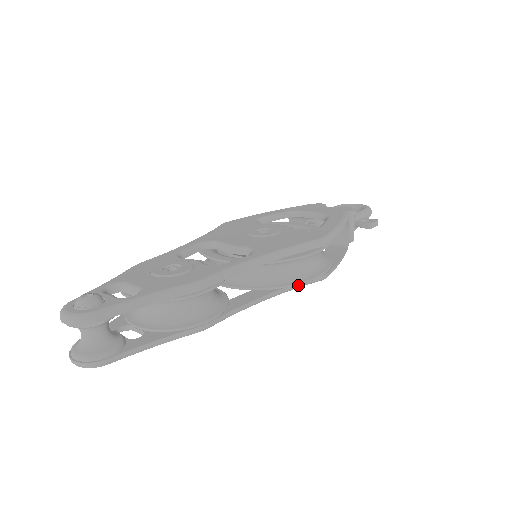
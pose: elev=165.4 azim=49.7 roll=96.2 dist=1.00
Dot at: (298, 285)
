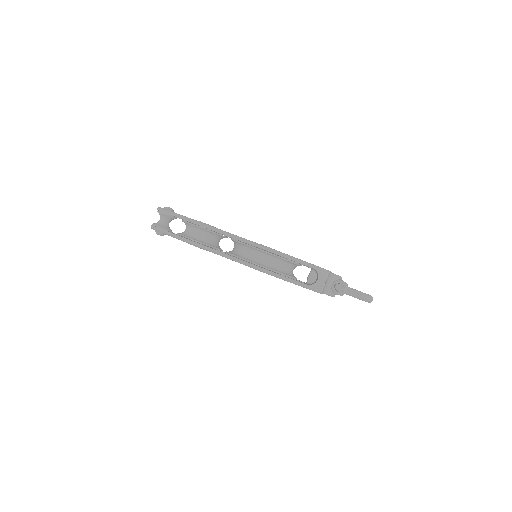
Dot at: (246, 263)
